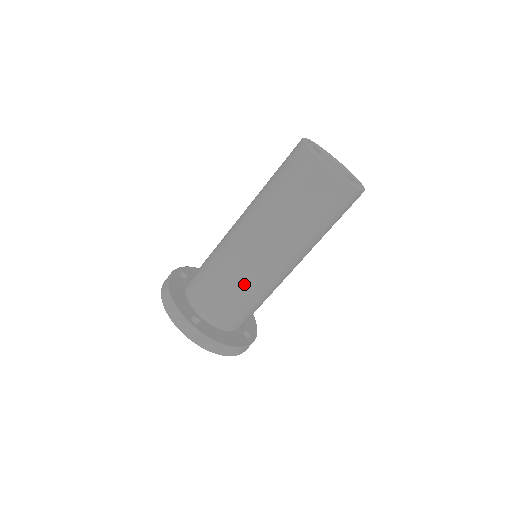
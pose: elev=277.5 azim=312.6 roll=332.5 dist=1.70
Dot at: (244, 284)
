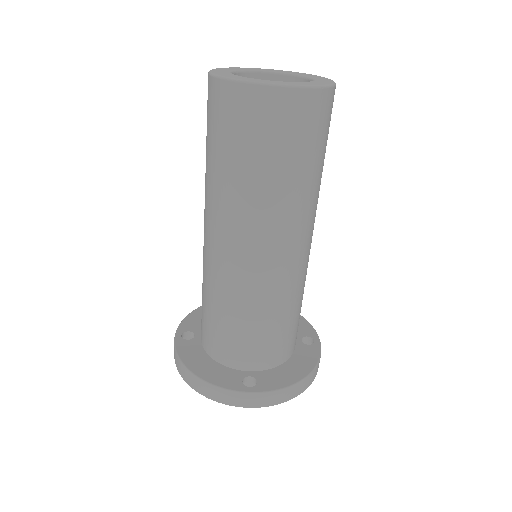
Dot at: (205, 281)
